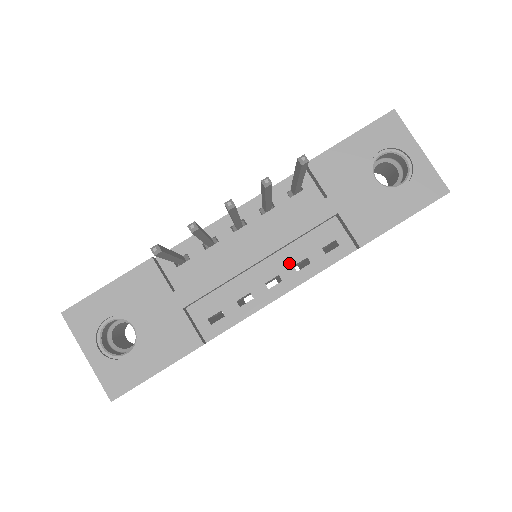
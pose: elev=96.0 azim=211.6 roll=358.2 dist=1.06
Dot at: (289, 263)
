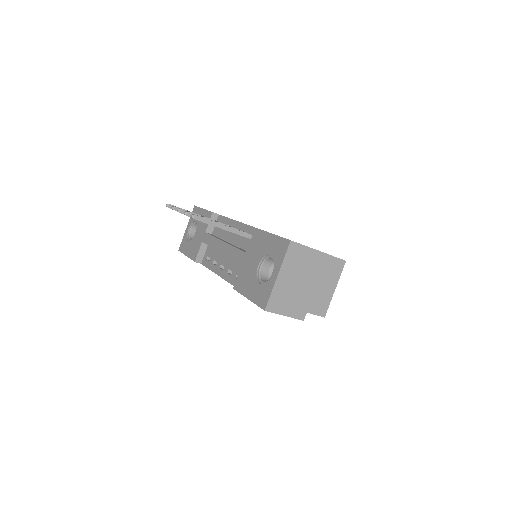
Dot at: (229, 266)
